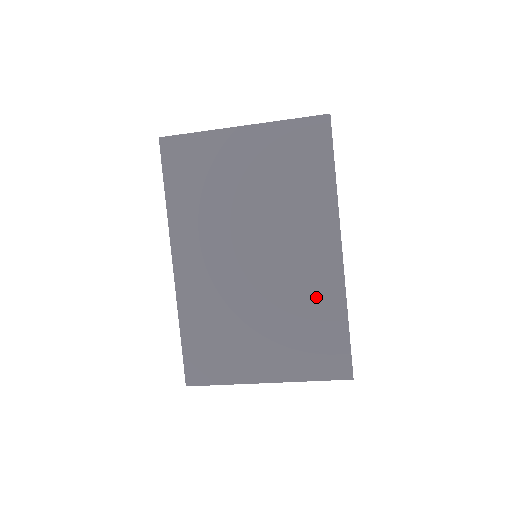
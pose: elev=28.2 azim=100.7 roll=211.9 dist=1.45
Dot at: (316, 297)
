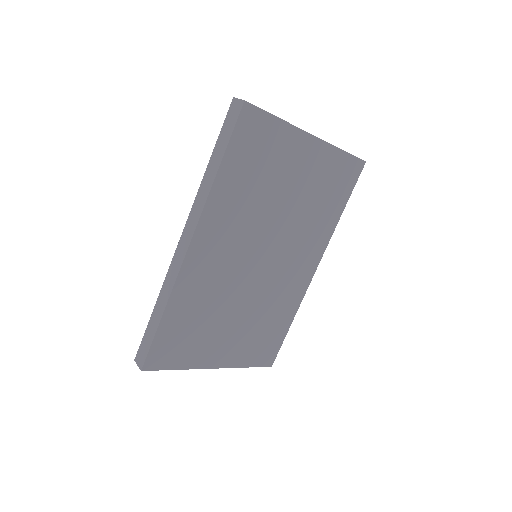
Dot at: (283, 303)
